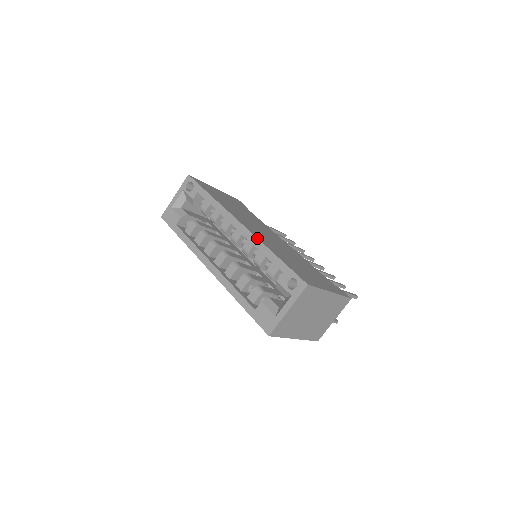
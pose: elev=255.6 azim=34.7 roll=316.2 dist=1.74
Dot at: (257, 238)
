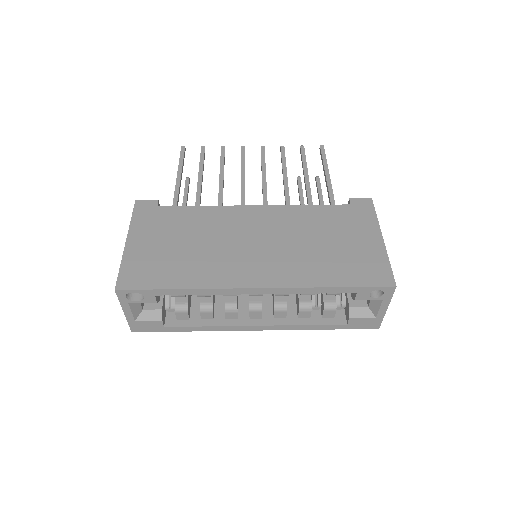
Dot at: (296, 288)
